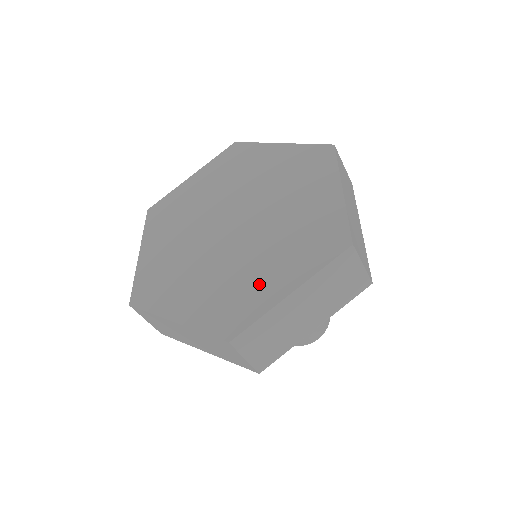
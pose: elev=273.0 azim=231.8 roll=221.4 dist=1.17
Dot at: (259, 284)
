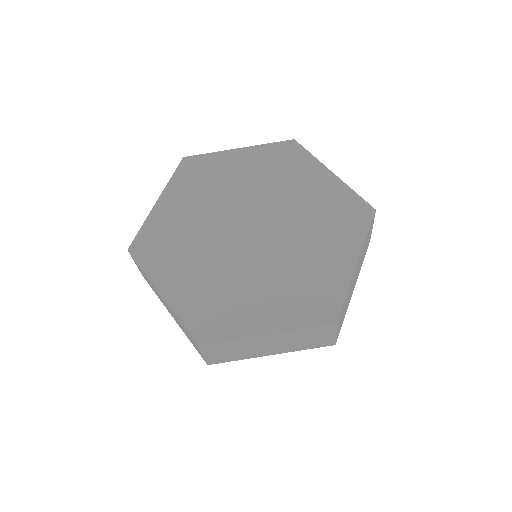
Dot at: (246, 307)
